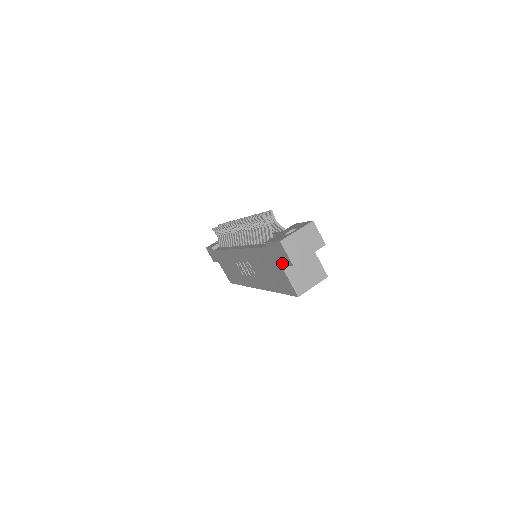
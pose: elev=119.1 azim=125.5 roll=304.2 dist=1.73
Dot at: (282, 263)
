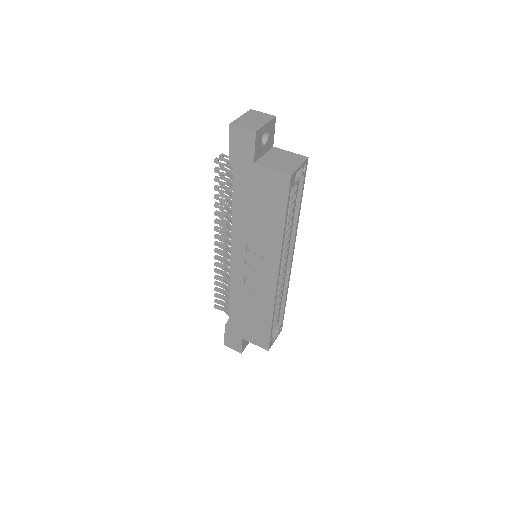
Dot at: (251, 155)
